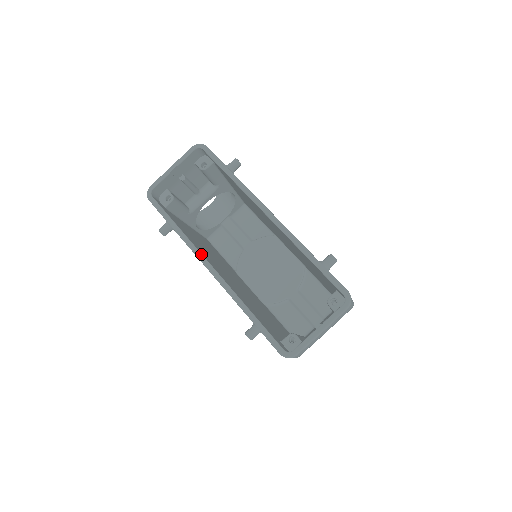
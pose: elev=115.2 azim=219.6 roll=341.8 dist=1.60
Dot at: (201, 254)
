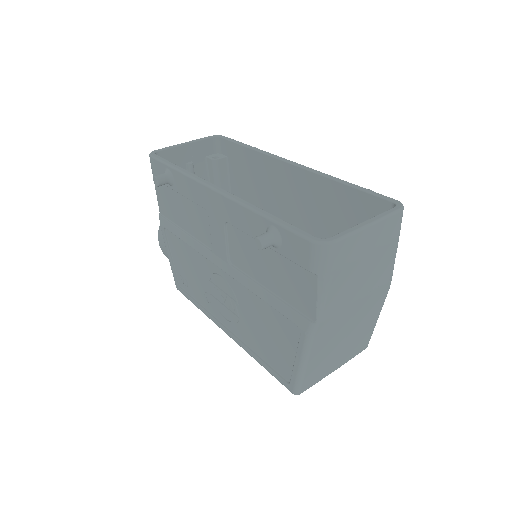
Dot at: (205, 180)
